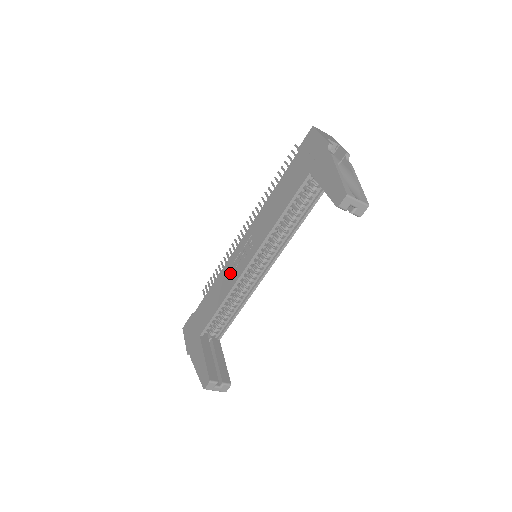
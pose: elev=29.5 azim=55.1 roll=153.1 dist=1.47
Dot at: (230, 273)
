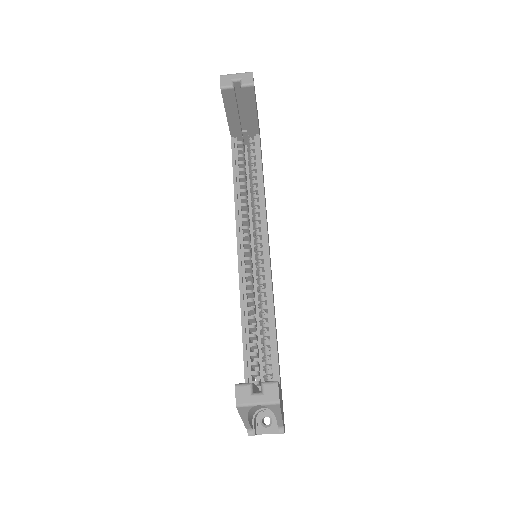
Dot at: occluded
